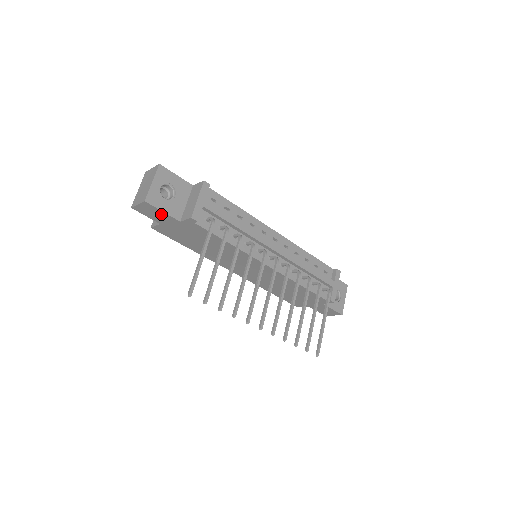
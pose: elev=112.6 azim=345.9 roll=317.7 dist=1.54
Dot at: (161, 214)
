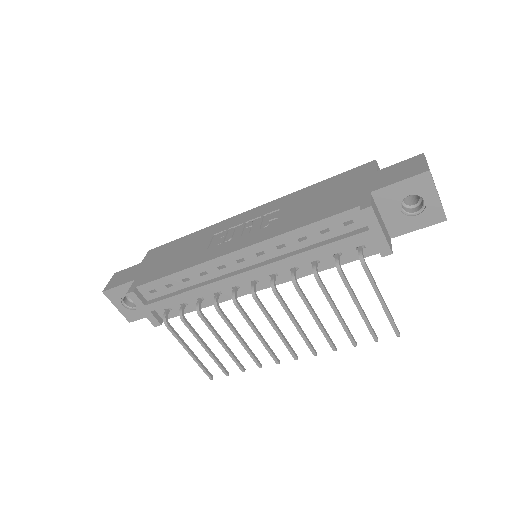
Dot at: occluded
